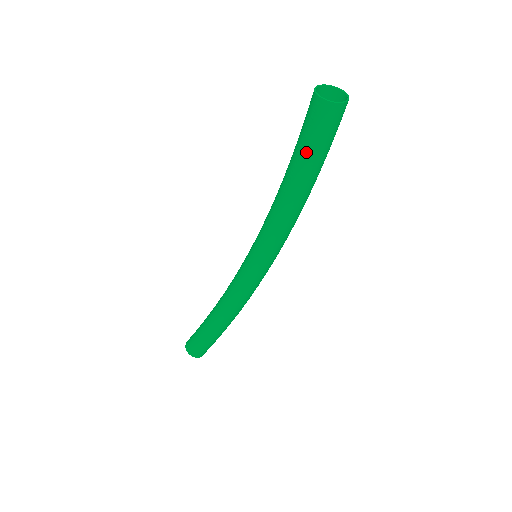
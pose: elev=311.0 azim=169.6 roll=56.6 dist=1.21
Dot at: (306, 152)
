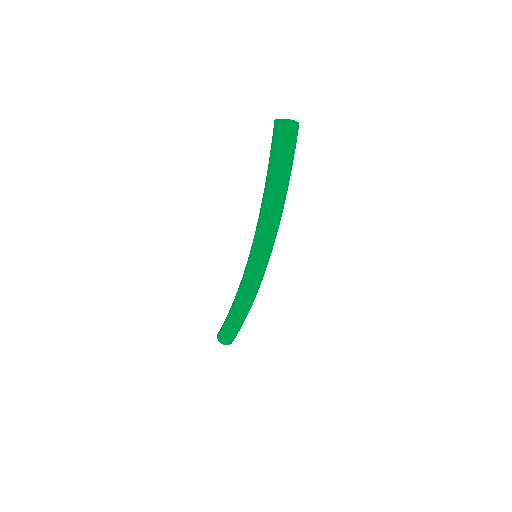
Dot at: (269, 162)
